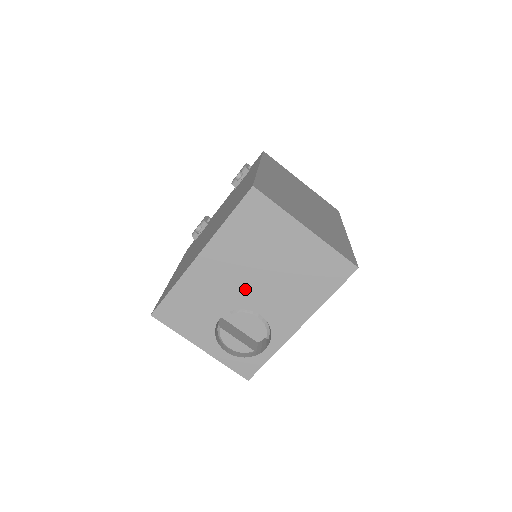
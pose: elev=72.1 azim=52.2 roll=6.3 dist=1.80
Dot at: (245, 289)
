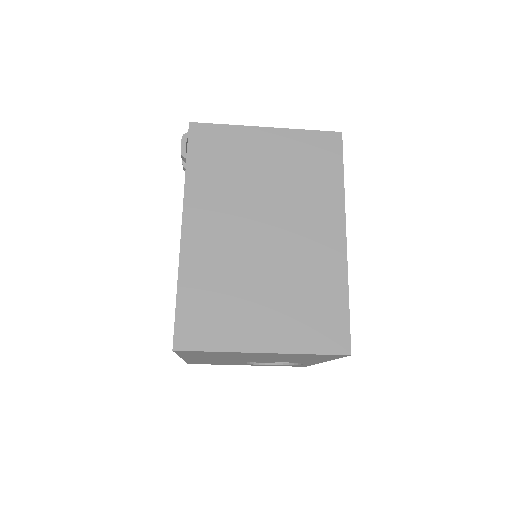
Dot at: (246, 360)
